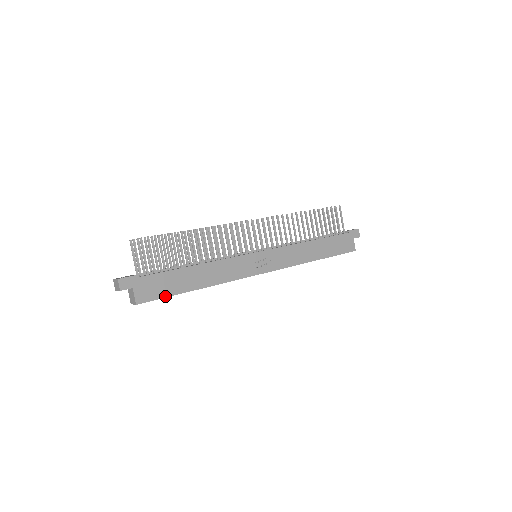
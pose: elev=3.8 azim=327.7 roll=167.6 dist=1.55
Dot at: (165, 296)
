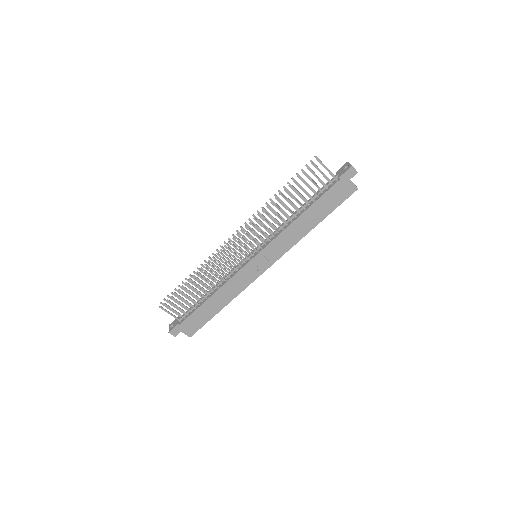
Dot at: (204, 324)
